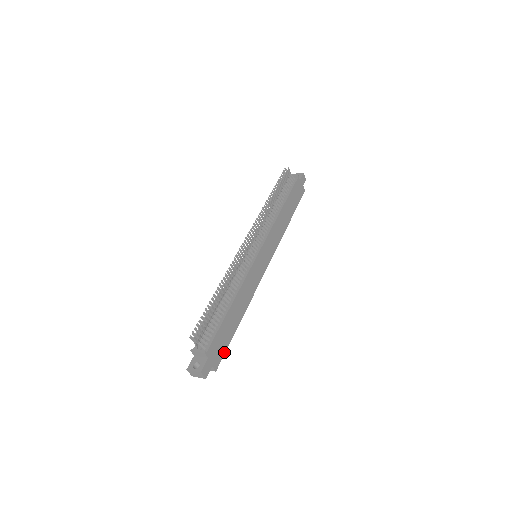
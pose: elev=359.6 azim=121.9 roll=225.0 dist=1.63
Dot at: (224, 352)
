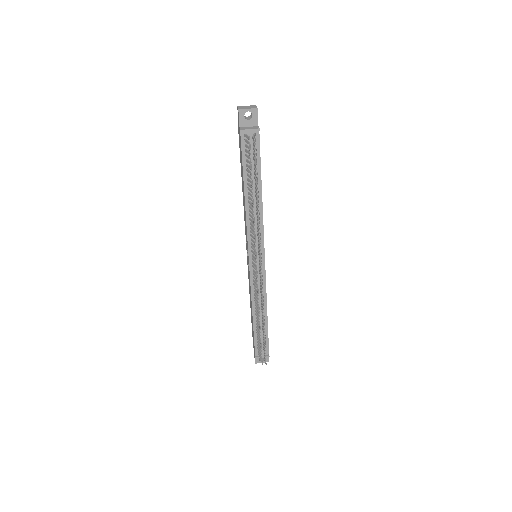
Dot at: occluded
